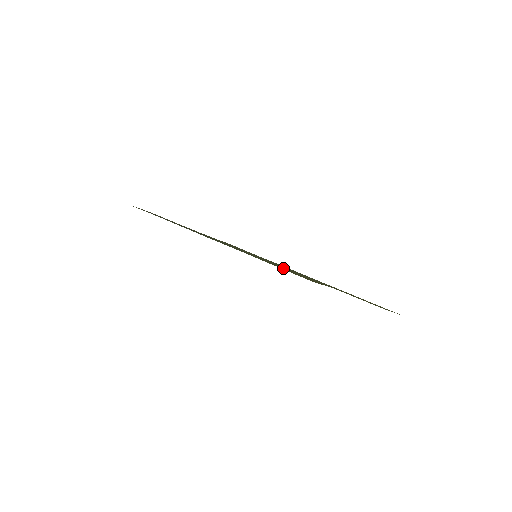
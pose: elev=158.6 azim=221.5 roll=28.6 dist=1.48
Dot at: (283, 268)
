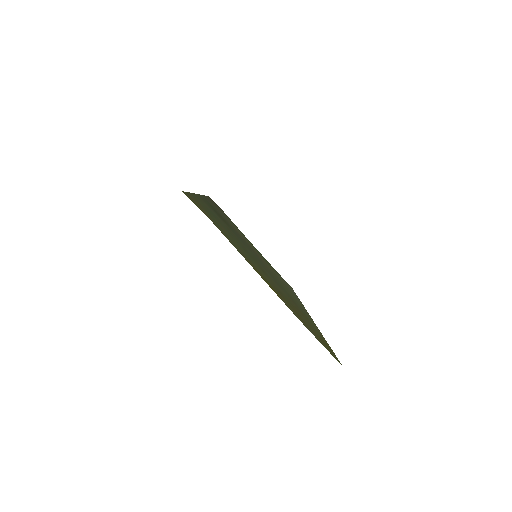
Dot at: occluded
